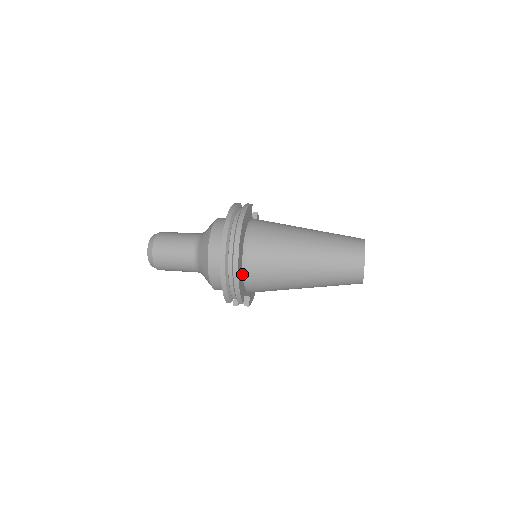
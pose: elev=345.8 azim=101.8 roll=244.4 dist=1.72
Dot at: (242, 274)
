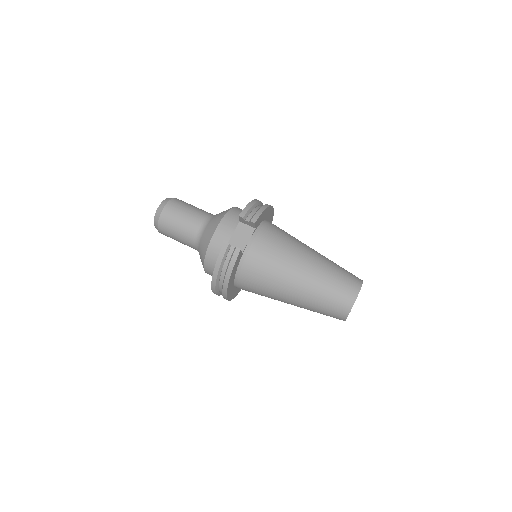
Dot at: occluded
